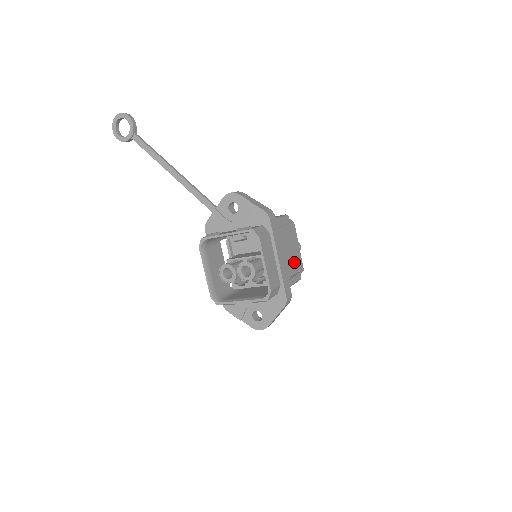
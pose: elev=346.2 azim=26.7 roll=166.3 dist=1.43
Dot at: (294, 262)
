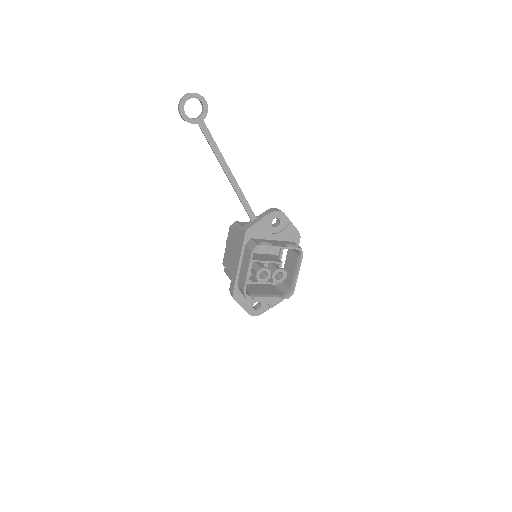
Dot at: occluded
